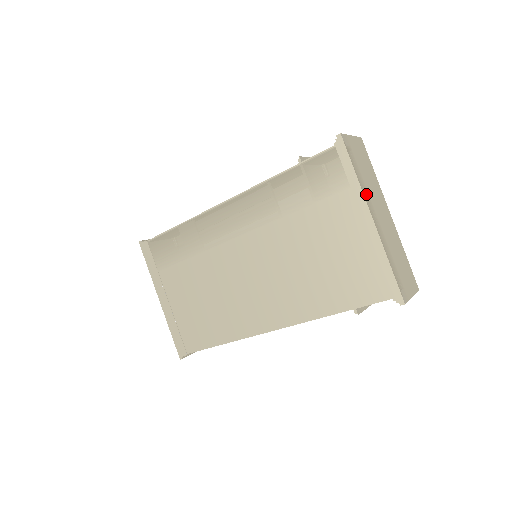
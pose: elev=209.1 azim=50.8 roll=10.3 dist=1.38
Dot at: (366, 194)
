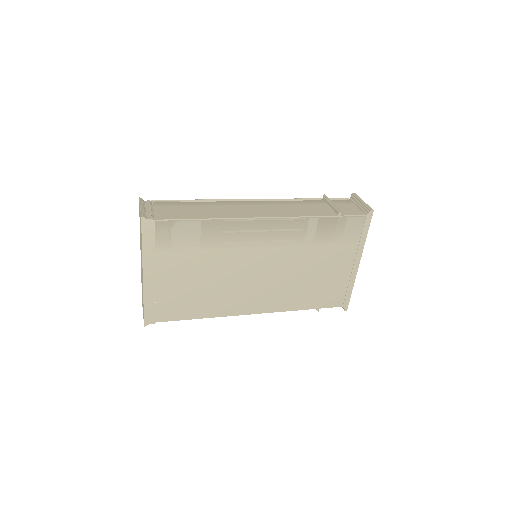
Dot at: occluded
